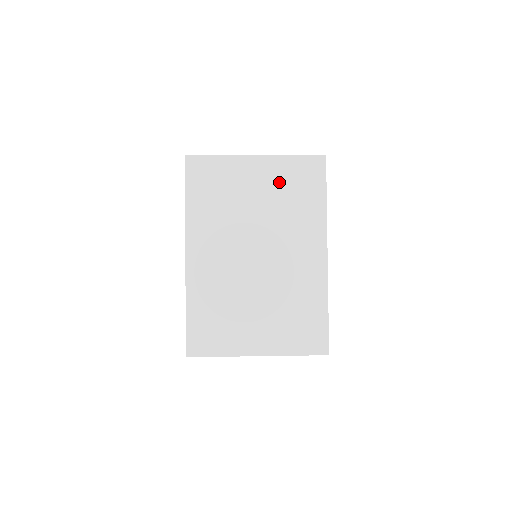
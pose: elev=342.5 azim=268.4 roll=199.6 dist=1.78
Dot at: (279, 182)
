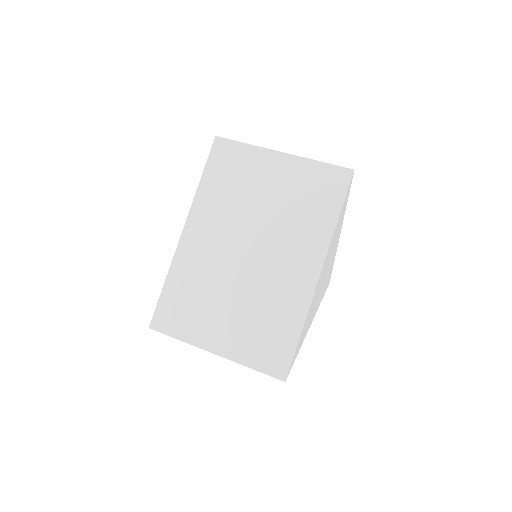
Dot at: (296, 185)
